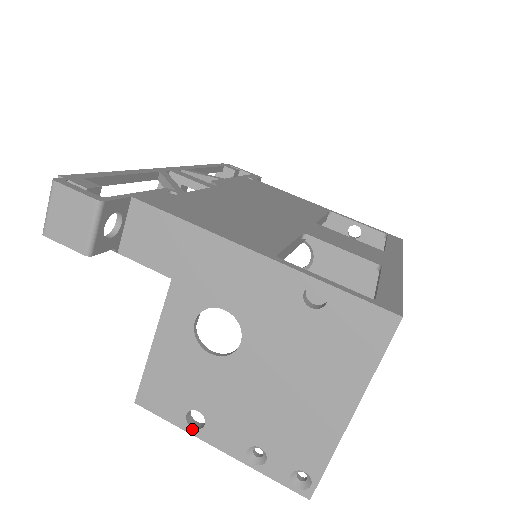
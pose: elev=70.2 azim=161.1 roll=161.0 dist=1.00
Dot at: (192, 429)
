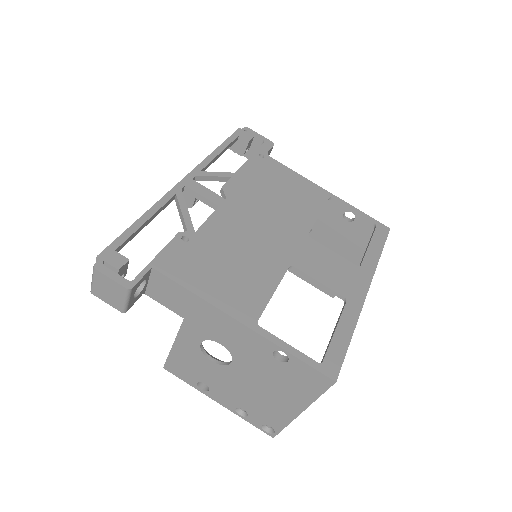
Dot at: (201, 390)
